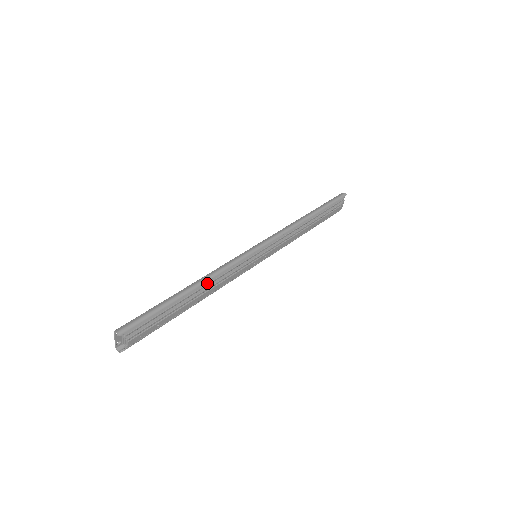
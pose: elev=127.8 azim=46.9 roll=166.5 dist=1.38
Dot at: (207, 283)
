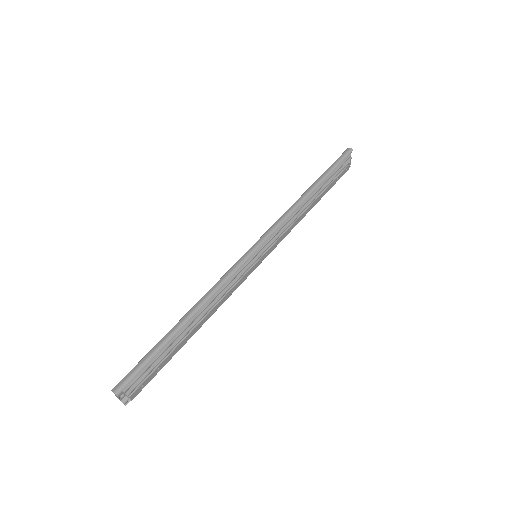
Dot at: (204, 307)
